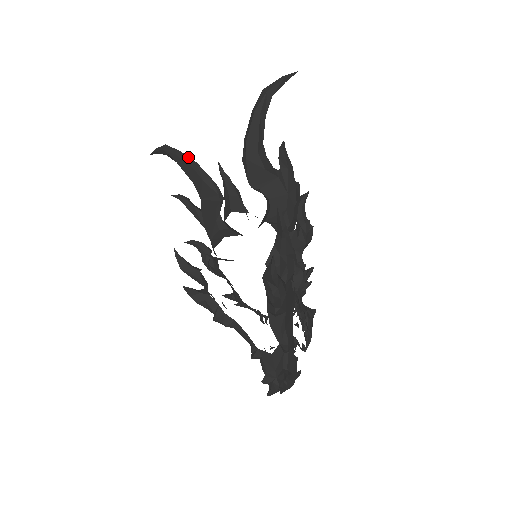
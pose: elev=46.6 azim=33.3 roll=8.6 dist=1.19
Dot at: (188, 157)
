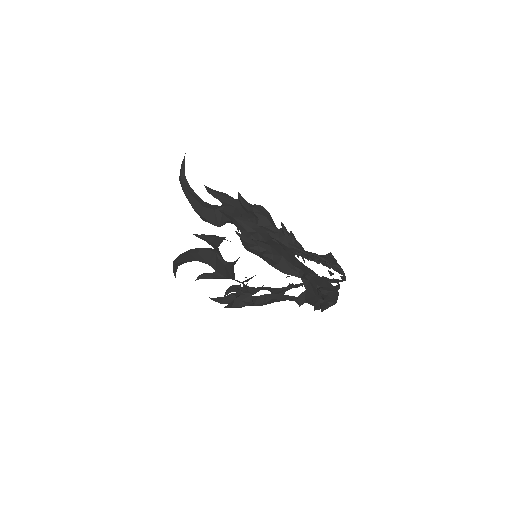
Dot at: (184, 253)
